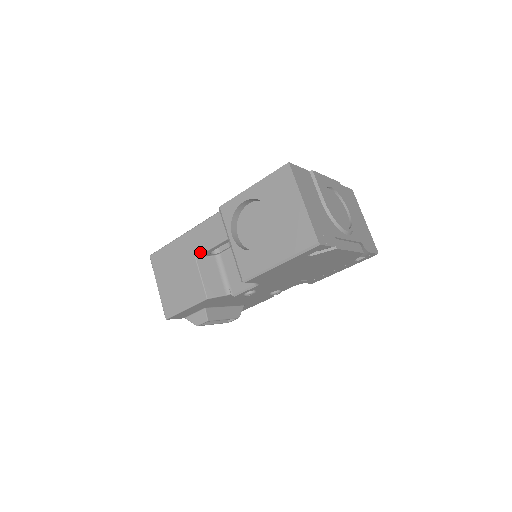
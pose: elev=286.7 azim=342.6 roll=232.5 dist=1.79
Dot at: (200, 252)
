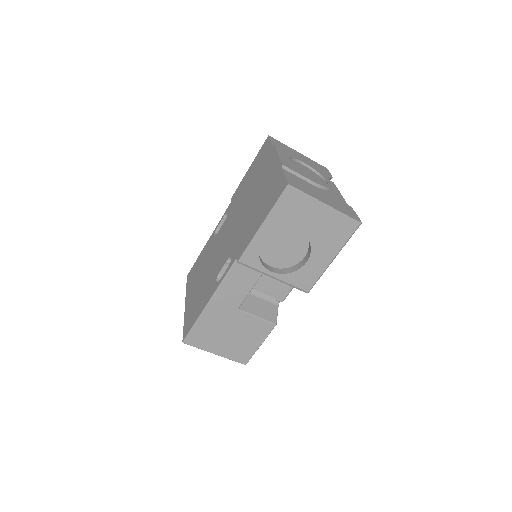
Dot at: (240, 303)
